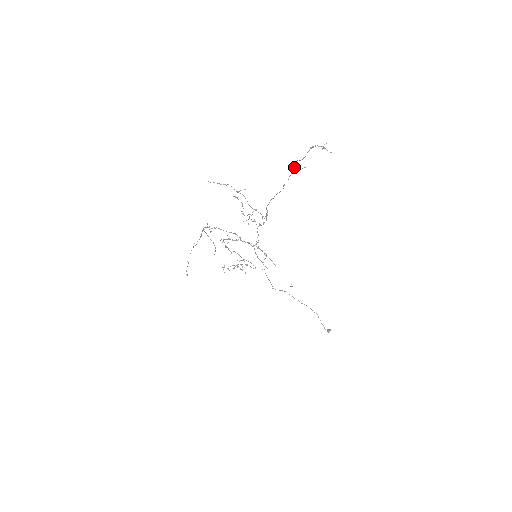
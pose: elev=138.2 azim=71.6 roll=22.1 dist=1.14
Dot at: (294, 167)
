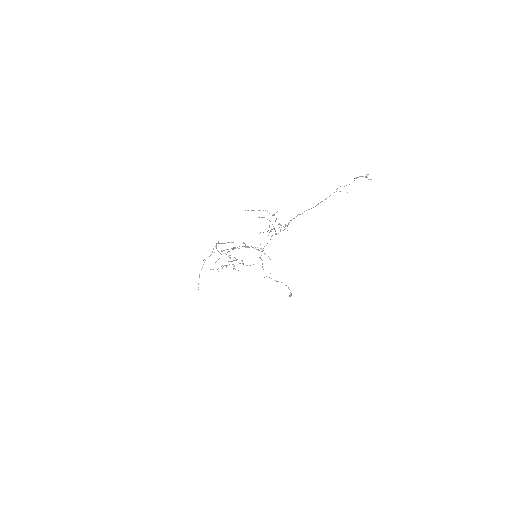
Dot at: (334, 192)
